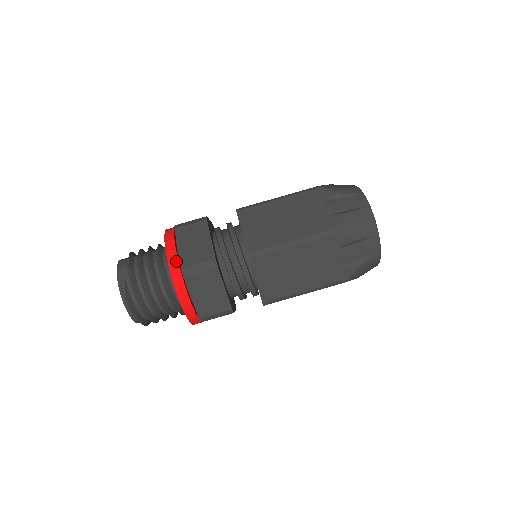
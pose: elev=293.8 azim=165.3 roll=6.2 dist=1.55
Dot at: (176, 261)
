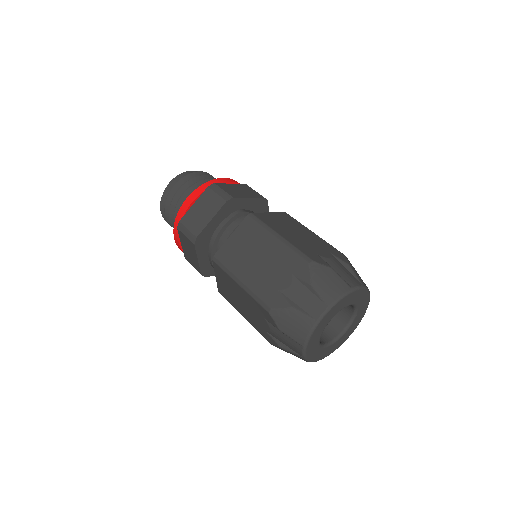
Dot at: (183, 212)
